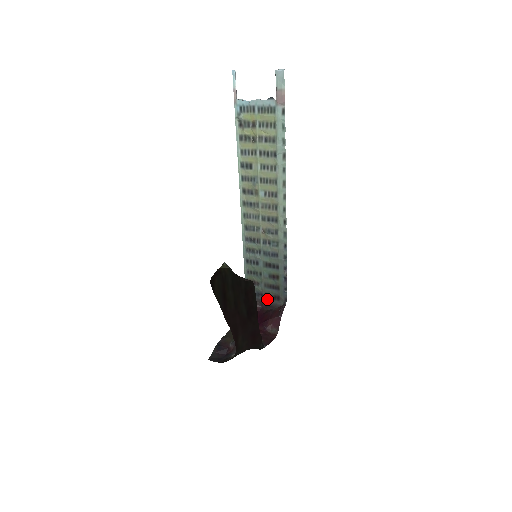
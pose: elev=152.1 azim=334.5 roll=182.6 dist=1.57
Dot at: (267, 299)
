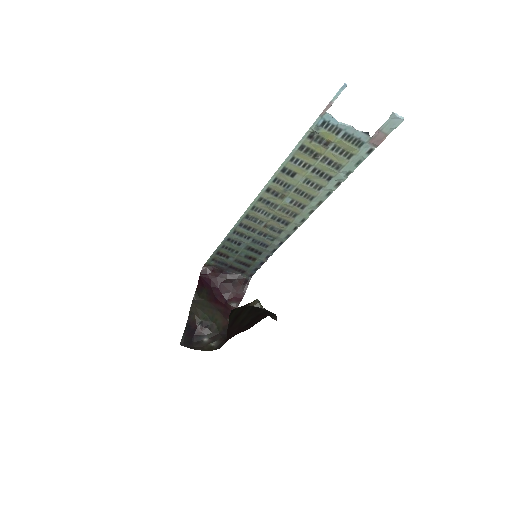
Dot at: (230, 269)
